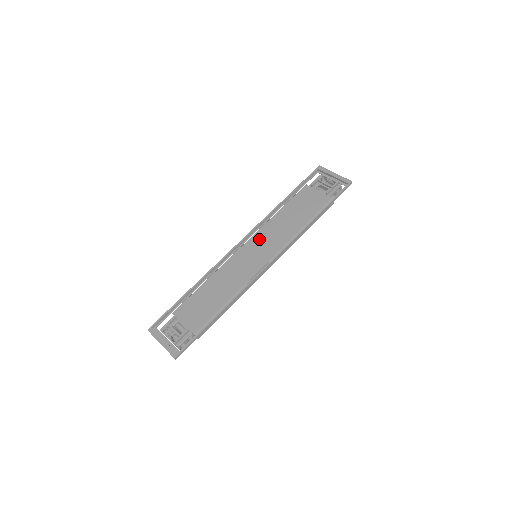
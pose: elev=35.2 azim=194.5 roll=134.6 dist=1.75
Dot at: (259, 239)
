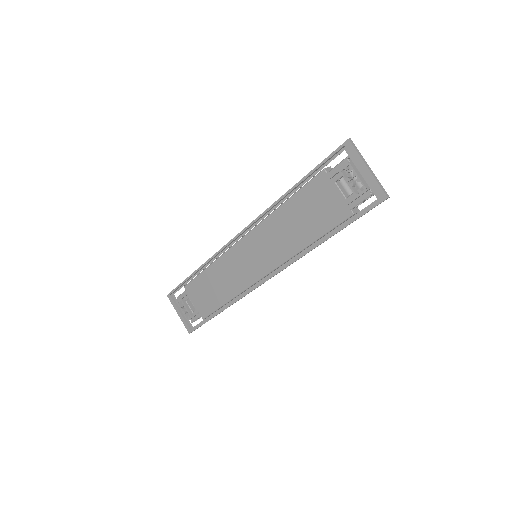
Dot at: (258, 239)
